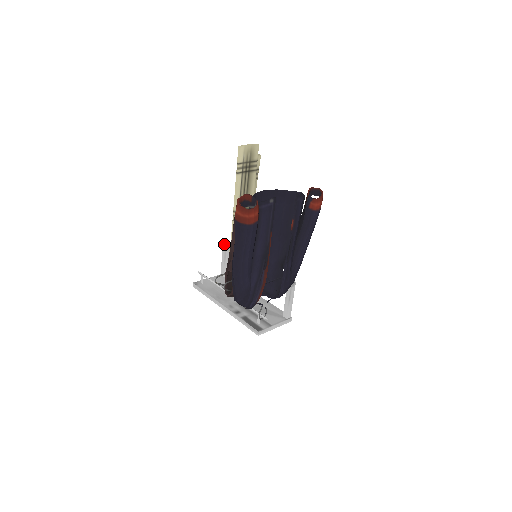
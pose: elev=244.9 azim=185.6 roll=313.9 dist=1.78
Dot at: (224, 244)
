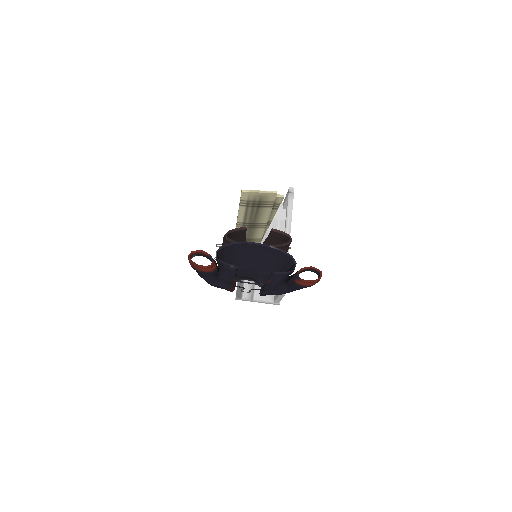
Dot at: (289, 189)
